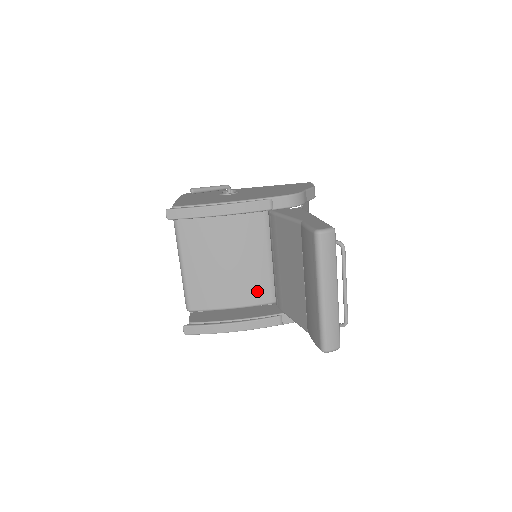
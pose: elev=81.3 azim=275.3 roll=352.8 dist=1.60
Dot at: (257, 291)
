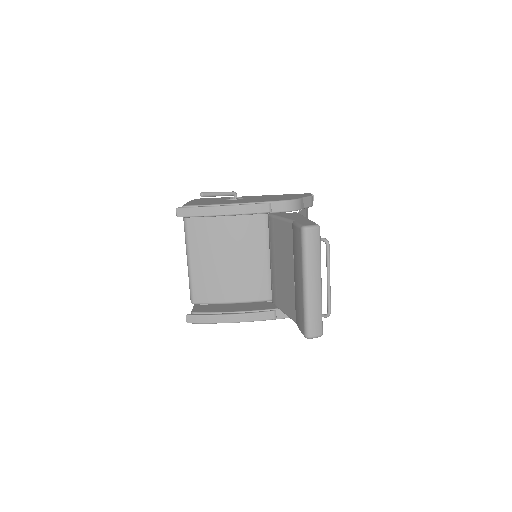
Dot at: (255, 288)
